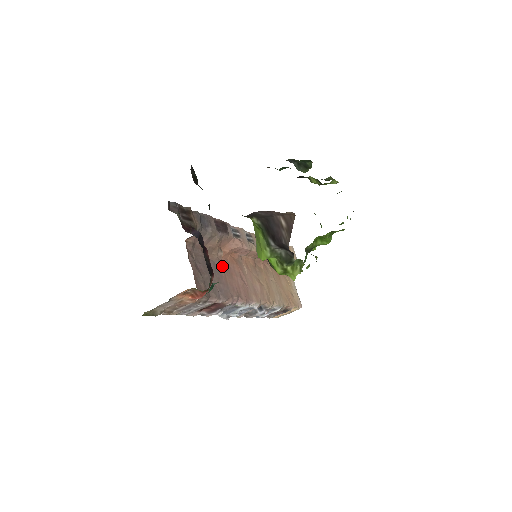
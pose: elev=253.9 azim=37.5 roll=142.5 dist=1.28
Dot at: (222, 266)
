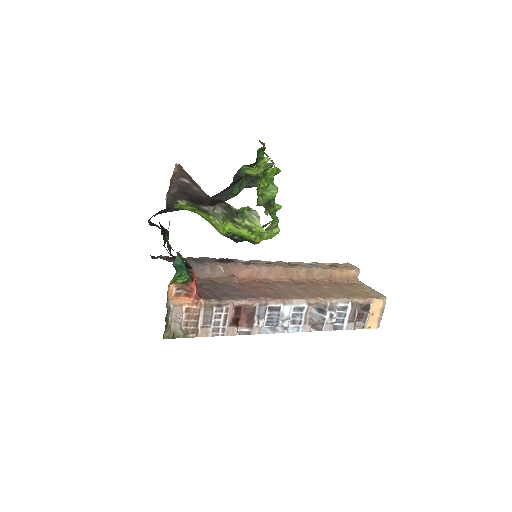
Dot at: (240, 285)
